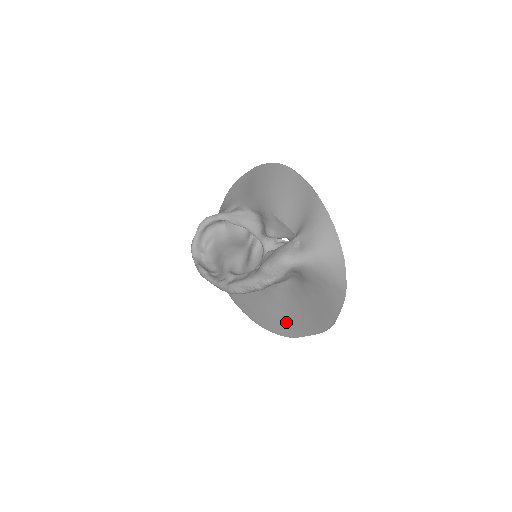
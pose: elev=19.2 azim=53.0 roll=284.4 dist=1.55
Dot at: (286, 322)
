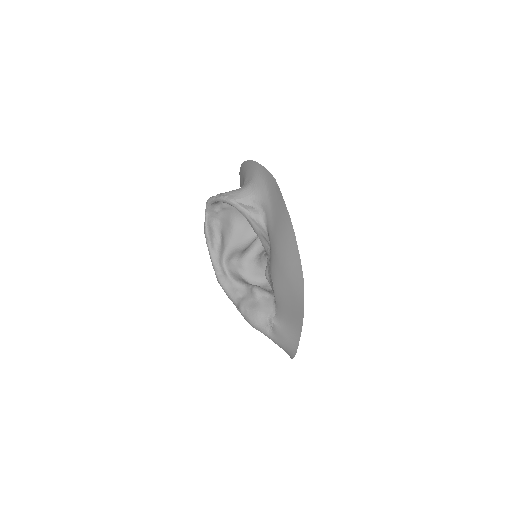
Dot at: occluded
